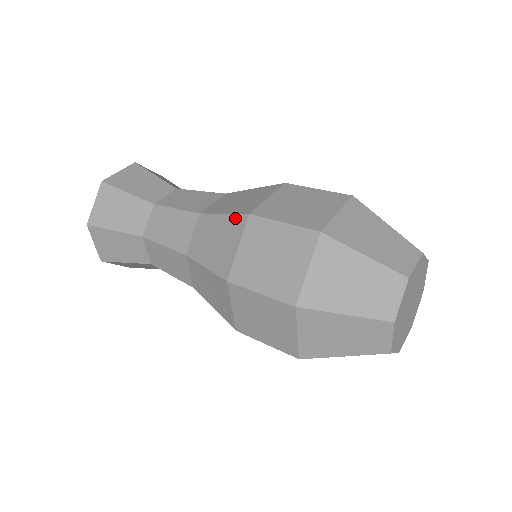
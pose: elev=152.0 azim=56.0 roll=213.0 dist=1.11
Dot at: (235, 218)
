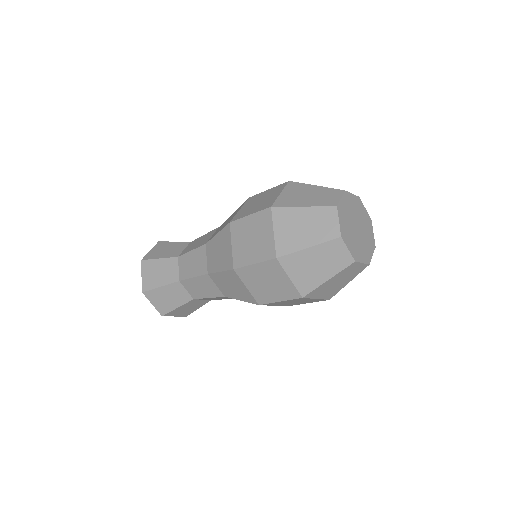
Dot at: occluded
